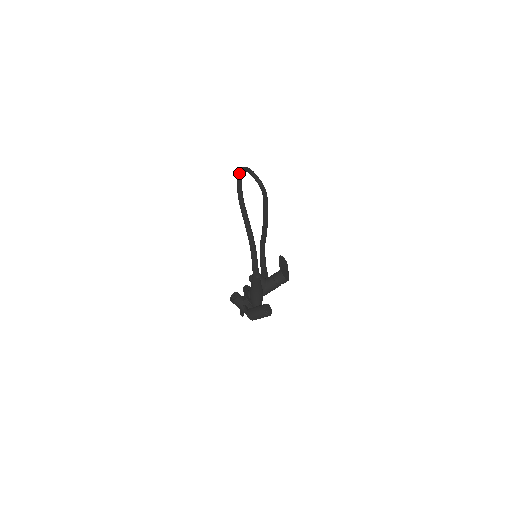
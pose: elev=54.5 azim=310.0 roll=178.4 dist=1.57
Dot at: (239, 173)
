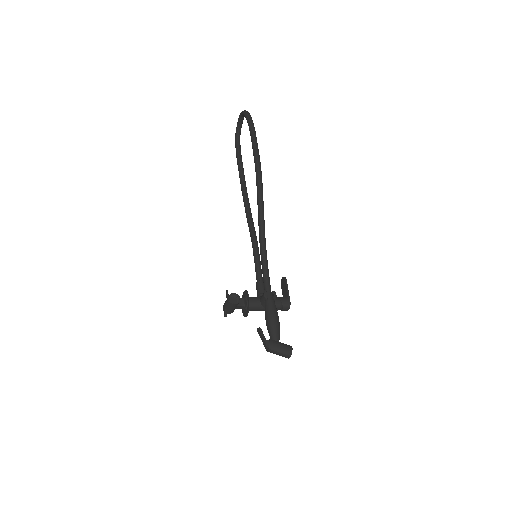
Dot at: occluded
